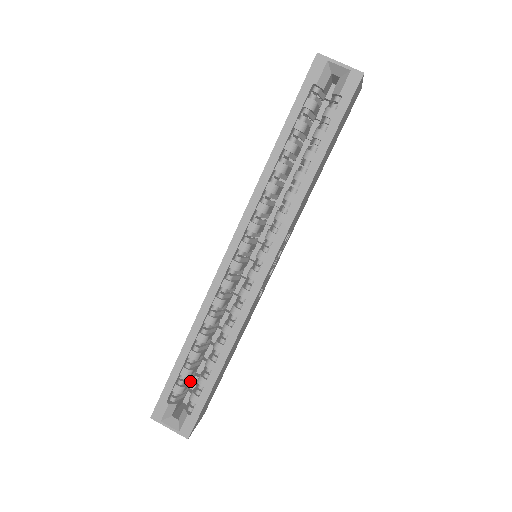
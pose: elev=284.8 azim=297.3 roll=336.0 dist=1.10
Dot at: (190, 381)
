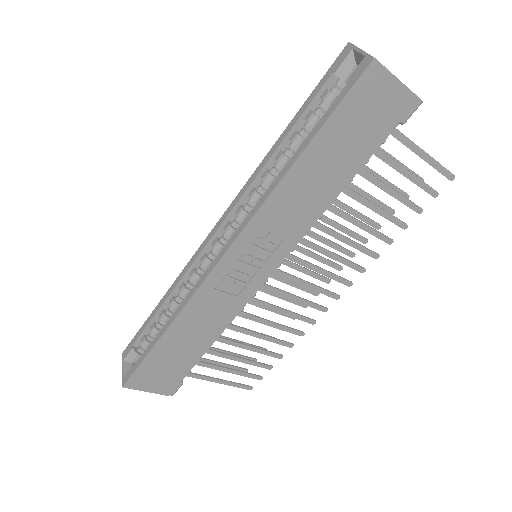
Dot at: occluded
